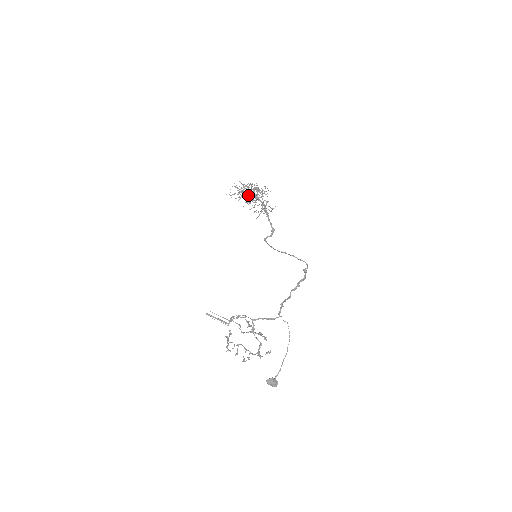
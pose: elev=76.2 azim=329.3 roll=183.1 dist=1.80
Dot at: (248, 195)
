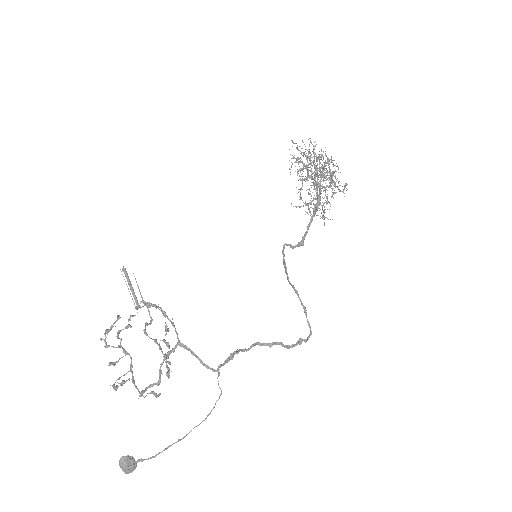
Dot at: occluded
